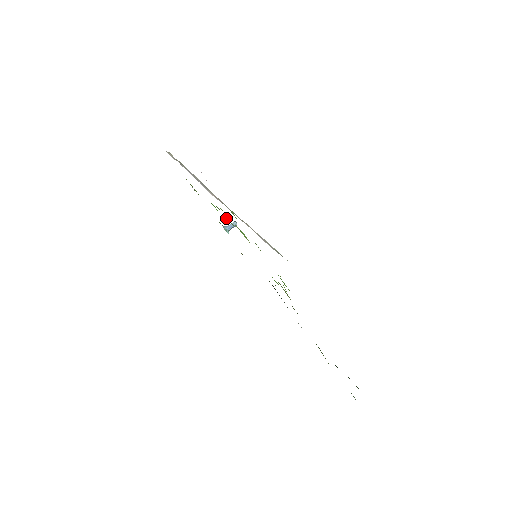
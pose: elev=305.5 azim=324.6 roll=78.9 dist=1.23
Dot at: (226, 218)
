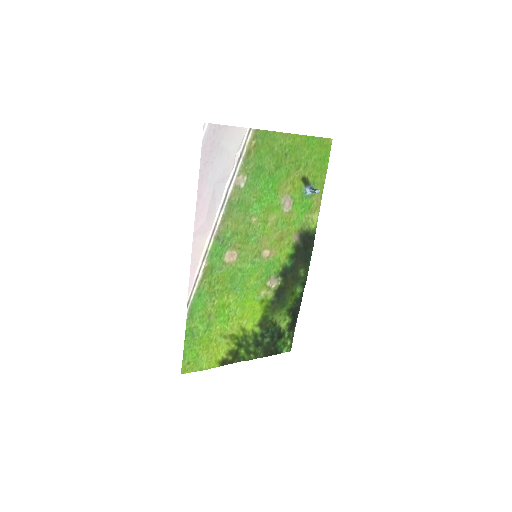
Dot at: (257, 216)
